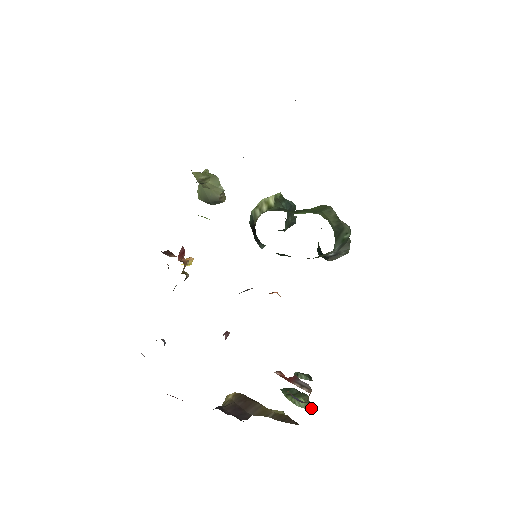
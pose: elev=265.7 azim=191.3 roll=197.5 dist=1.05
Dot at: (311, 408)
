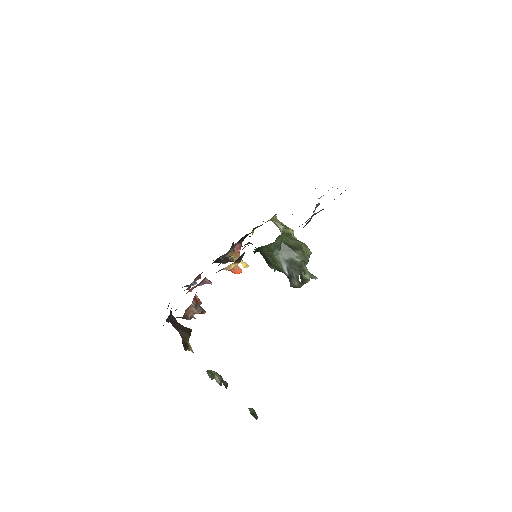
Dot at: (209, 374)
